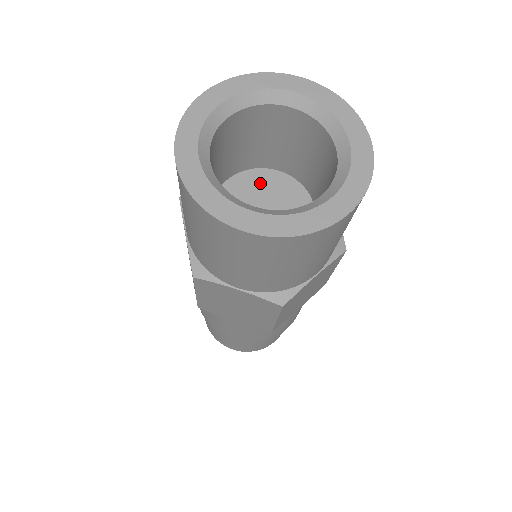
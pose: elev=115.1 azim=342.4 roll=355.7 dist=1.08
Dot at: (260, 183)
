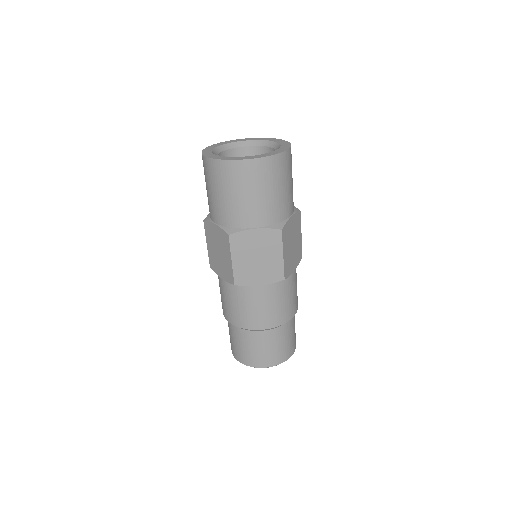
Dot at: occluded
